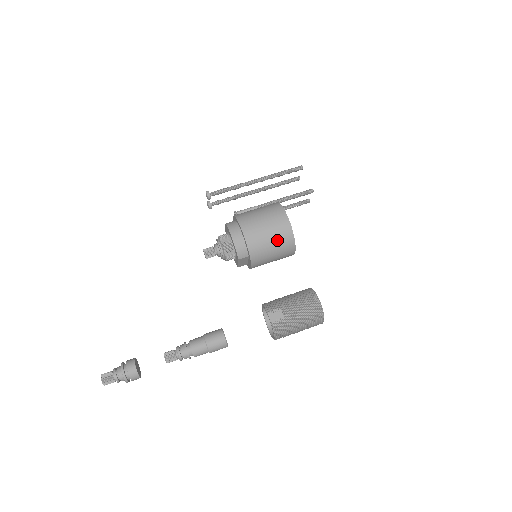
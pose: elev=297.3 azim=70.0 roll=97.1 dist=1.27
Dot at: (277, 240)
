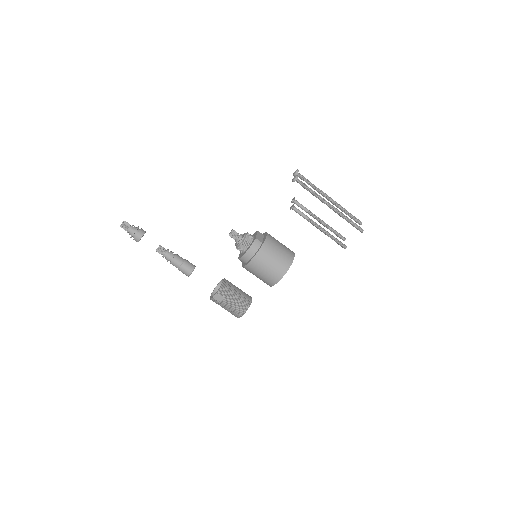
Dot at: (262, 279)
